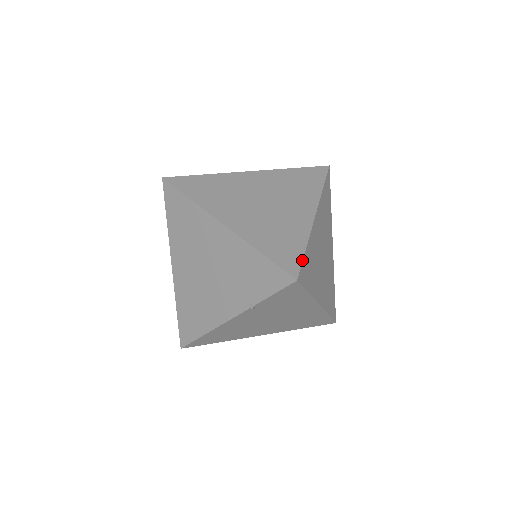
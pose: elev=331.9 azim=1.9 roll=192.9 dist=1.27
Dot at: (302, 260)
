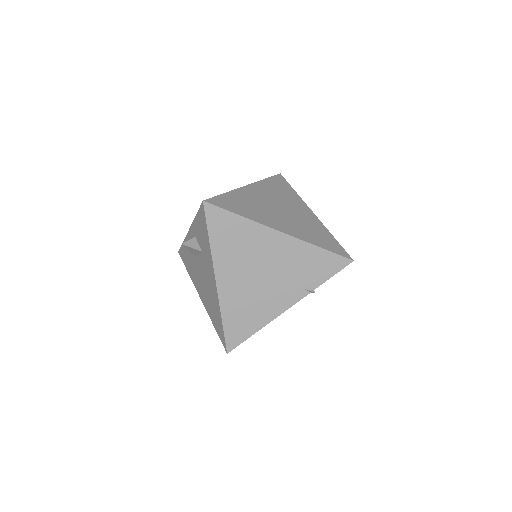
Dot at: (342, 247)
